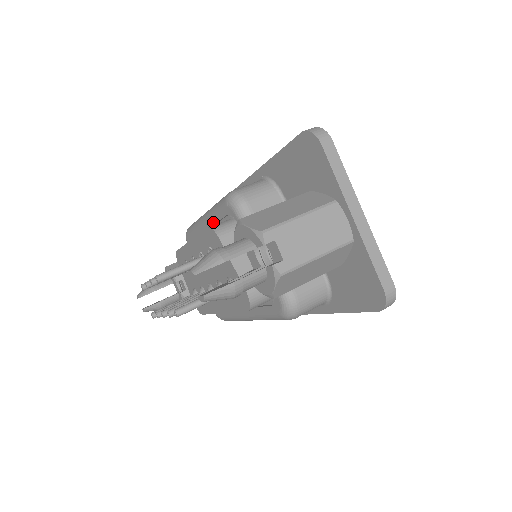
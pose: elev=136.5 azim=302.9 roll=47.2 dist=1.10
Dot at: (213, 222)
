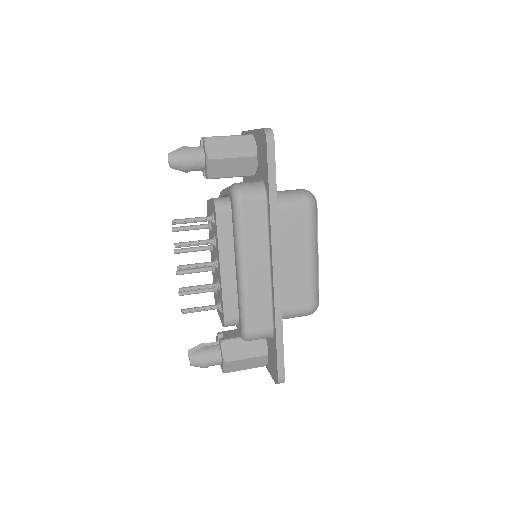
Dot at: occluded
